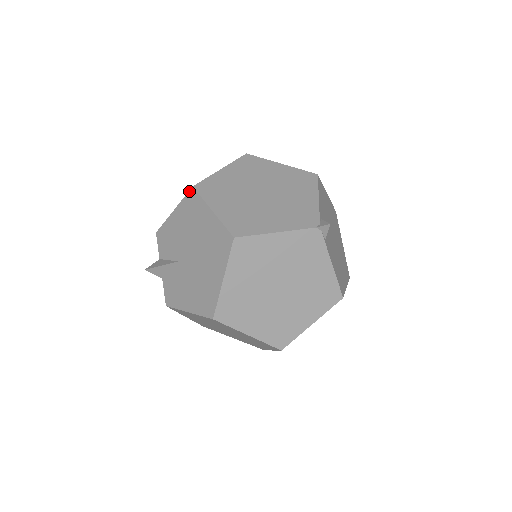
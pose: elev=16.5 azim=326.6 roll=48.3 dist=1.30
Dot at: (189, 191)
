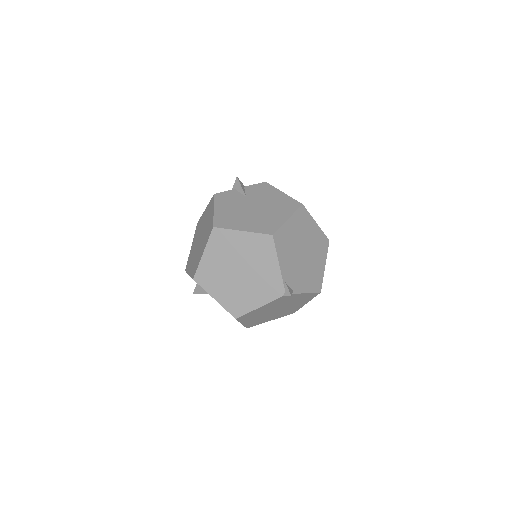
Dot at: occluded
